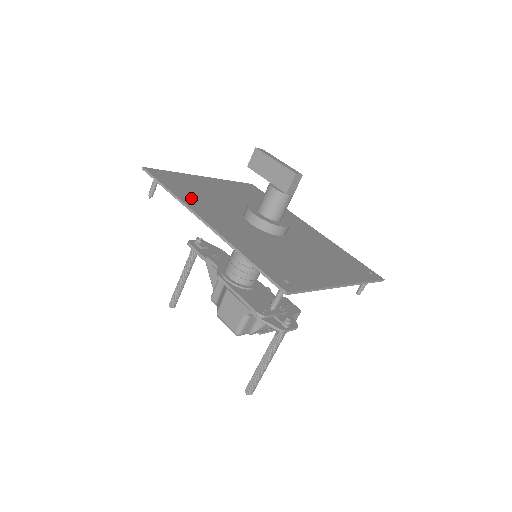
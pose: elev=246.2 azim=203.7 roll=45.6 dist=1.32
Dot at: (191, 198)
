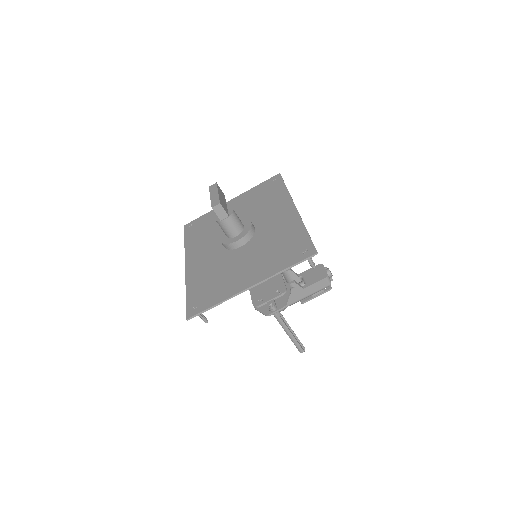
Dot at: (195, 242)
